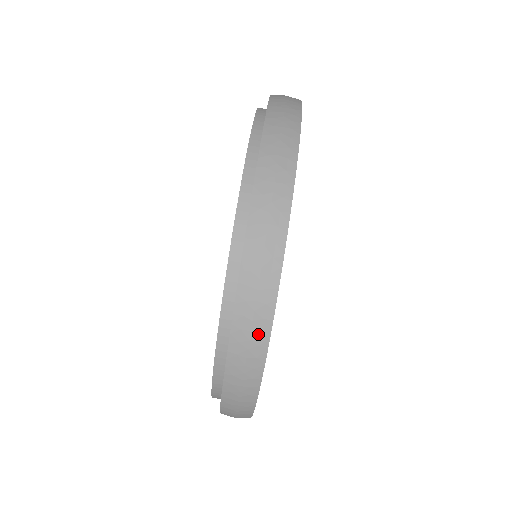
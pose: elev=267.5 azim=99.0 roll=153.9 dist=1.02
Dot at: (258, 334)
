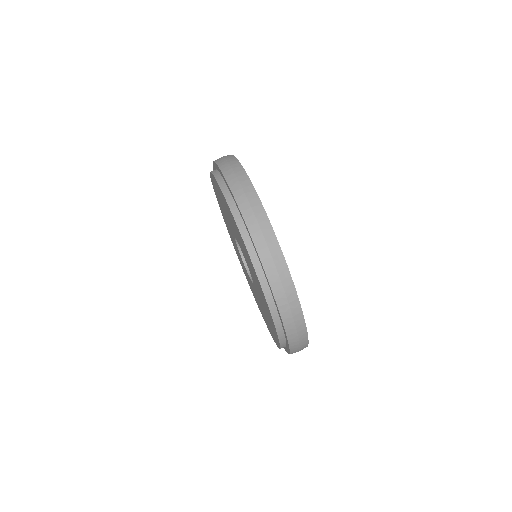
Dot at: (256, 207)
